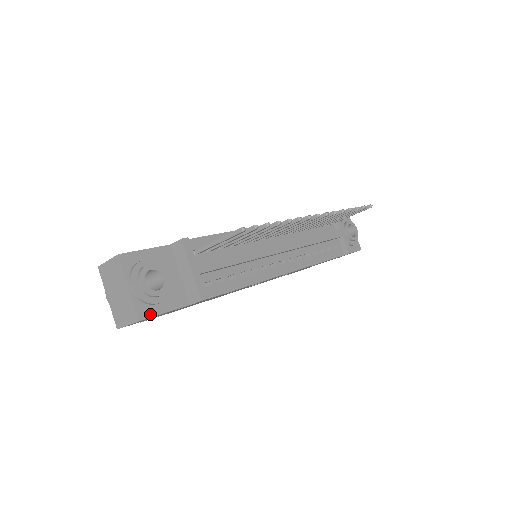
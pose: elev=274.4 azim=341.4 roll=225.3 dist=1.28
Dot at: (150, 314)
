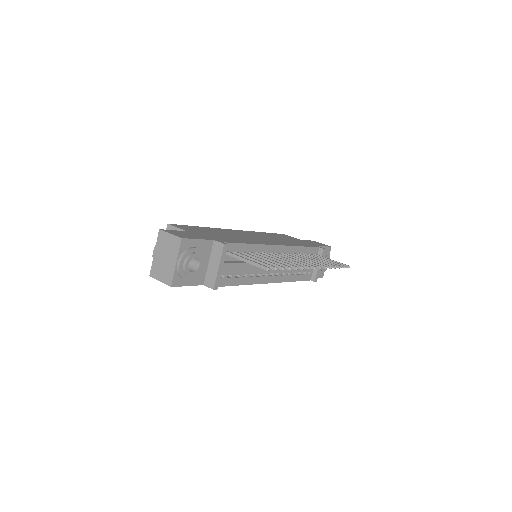
Dot at: (179, 284)
